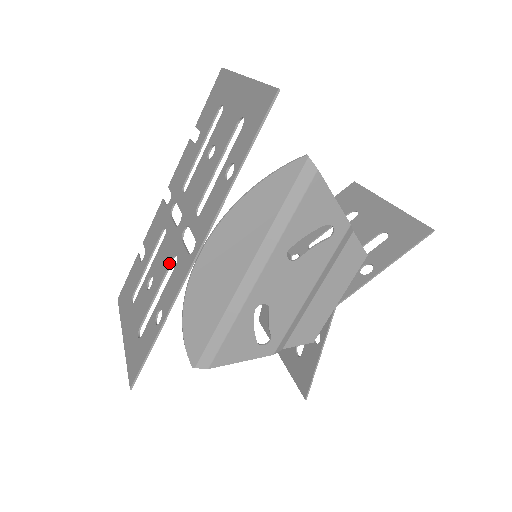
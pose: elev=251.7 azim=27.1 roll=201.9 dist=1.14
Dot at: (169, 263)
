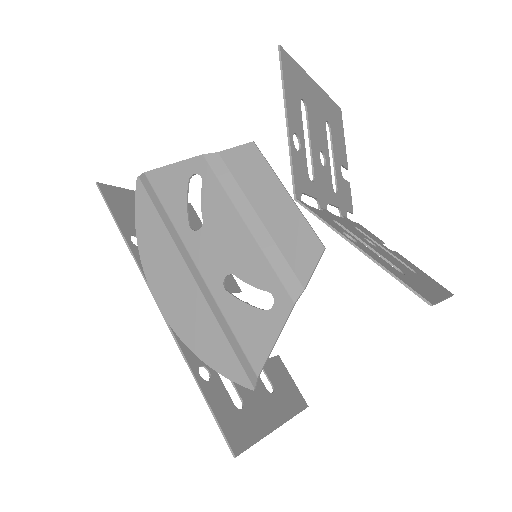
Dot at: occluded
